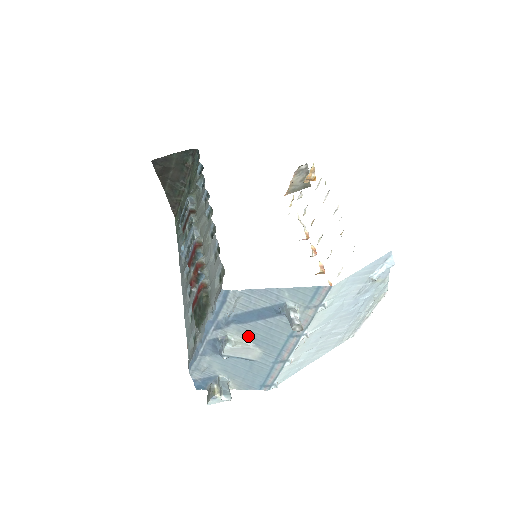
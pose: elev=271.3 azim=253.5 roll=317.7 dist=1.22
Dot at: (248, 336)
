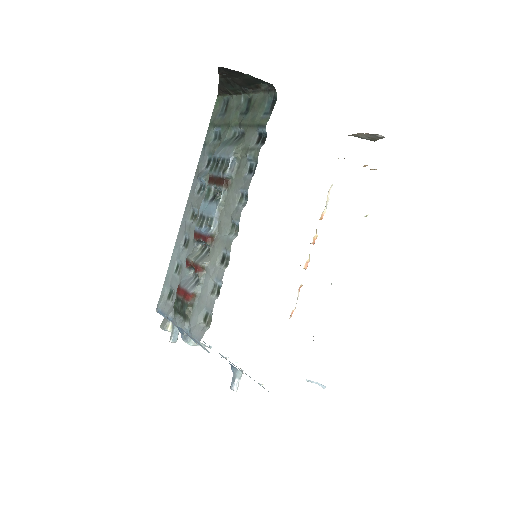
Dot at: occluded
